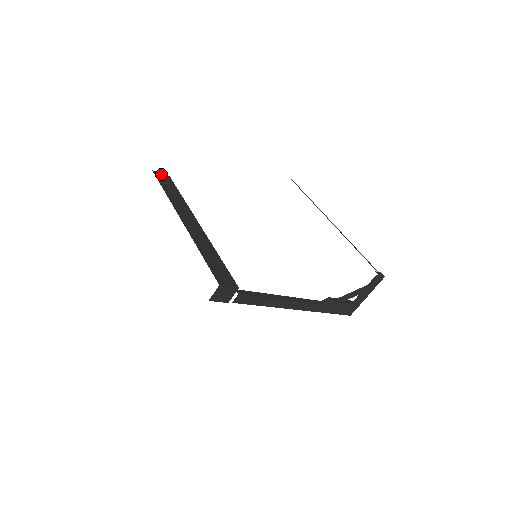
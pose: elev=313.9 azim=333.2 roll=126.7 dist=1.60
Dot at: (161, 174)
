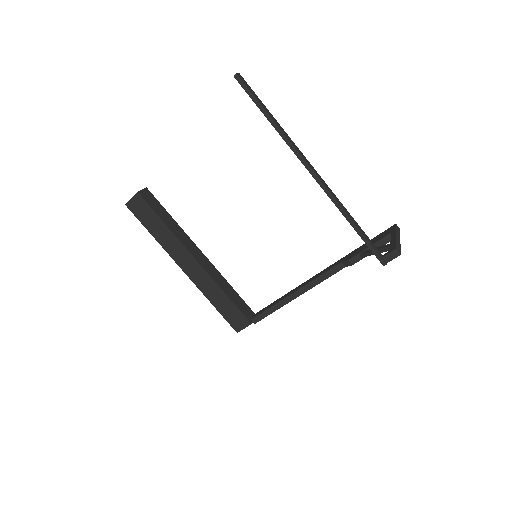
Dot at: (132, 201)
